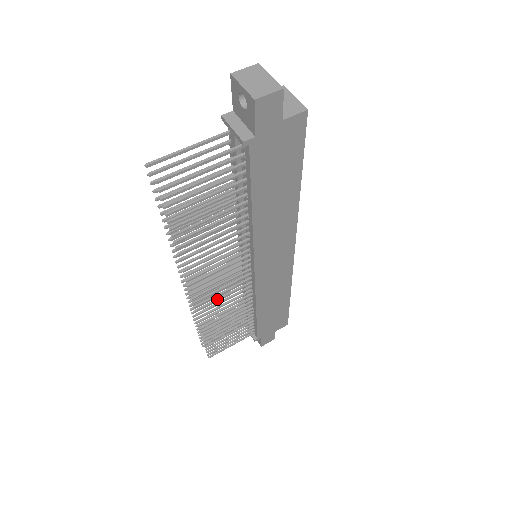
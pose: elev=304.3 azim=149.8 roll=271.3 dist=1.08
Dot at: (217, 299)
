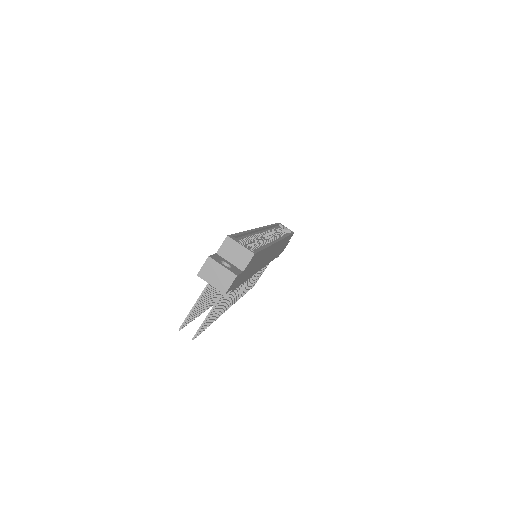
Dot at: (245, 287)
